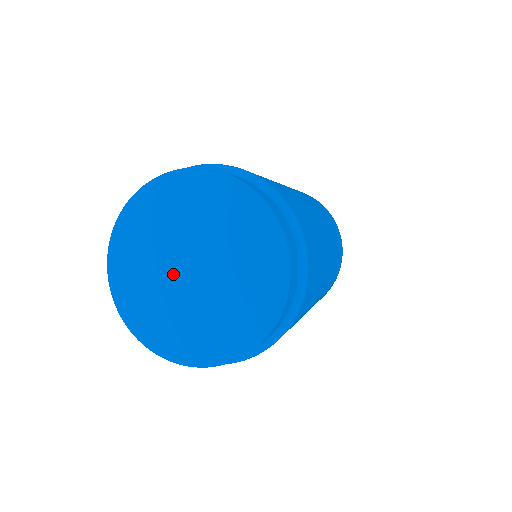
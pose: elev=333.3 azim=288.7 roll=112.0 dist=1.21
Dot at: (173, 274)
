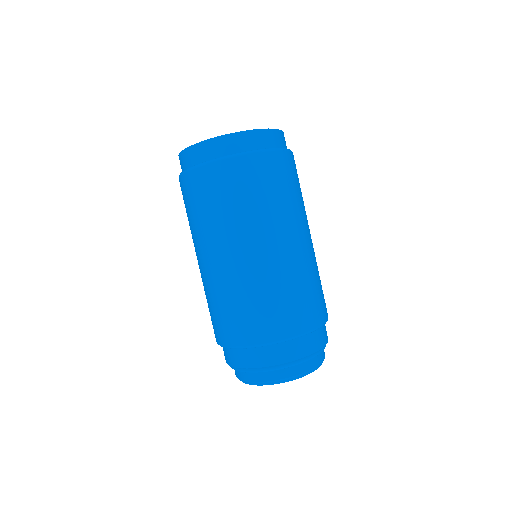
Dot at: occluded
